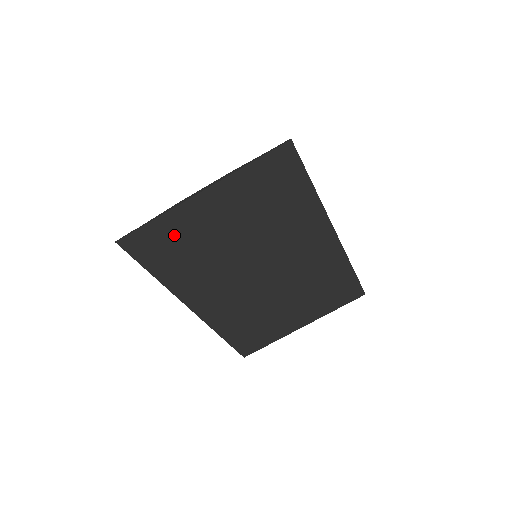
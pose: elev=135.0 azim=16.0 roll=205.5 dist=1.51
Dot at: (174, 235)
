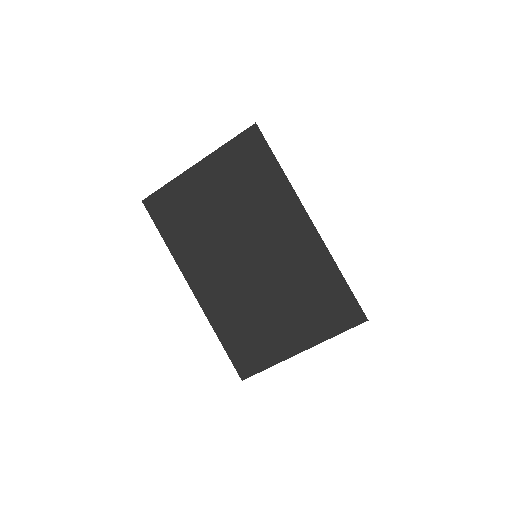
Dot at: (179, 201)
